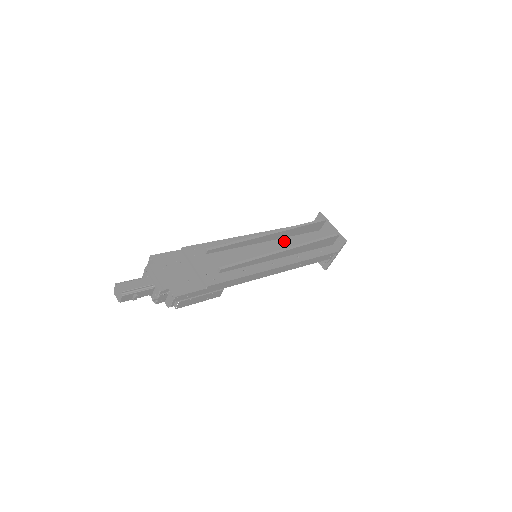
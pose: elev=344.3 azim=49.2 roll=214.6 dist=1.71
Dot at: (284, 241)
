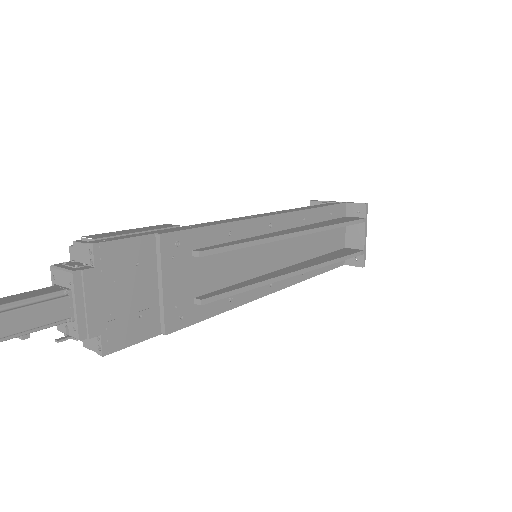
Dot at: (302, 237)
